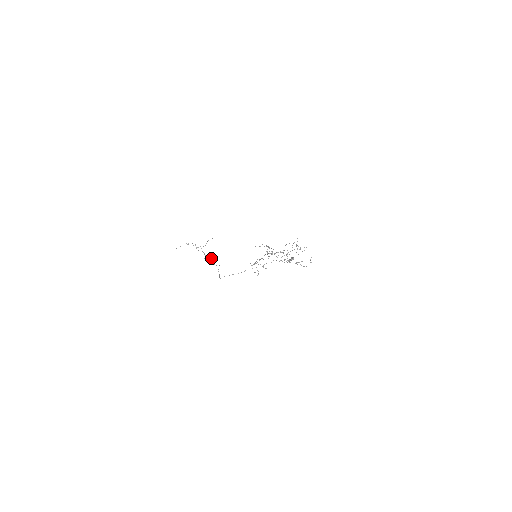
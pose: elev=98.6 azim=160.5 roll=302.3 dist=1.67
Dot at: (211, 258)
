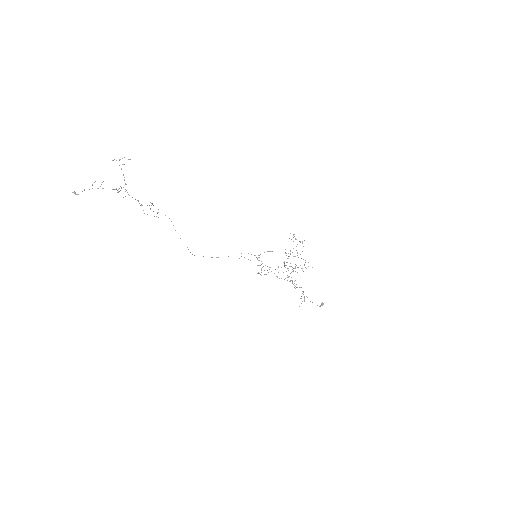
Dot at: occluded
